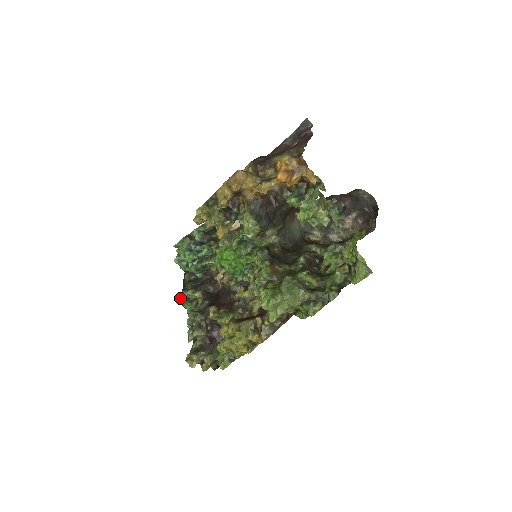
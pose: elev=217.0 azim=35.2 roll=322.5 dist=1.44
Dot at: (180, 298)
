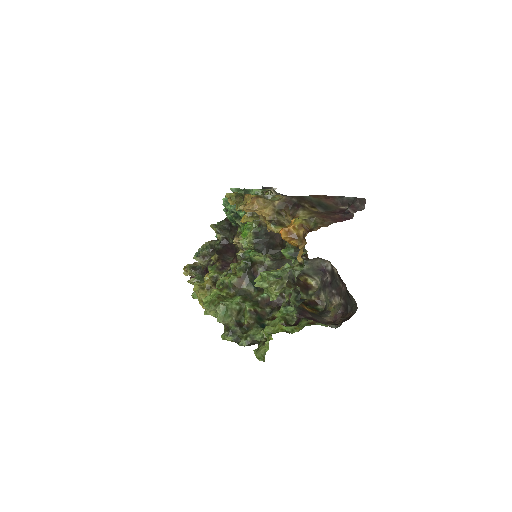
Dot at: (217, 223)
